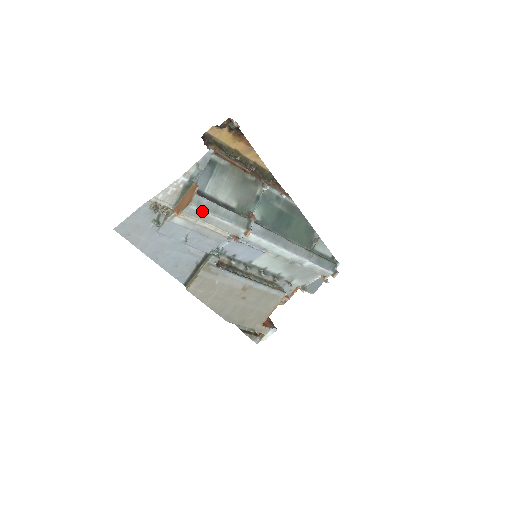
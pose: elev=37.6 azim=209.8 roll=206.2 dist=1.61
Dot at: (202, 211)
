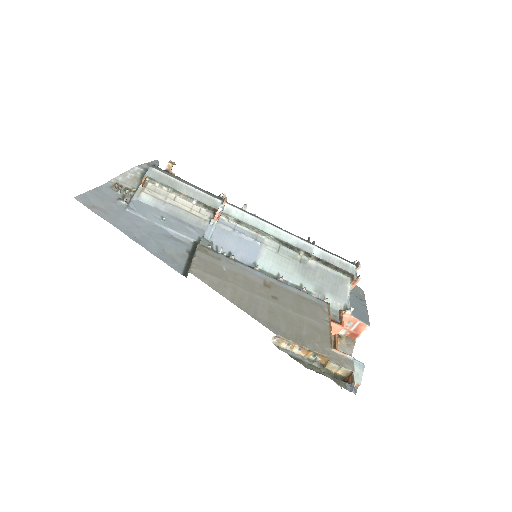
Dot at: (166, 175)
